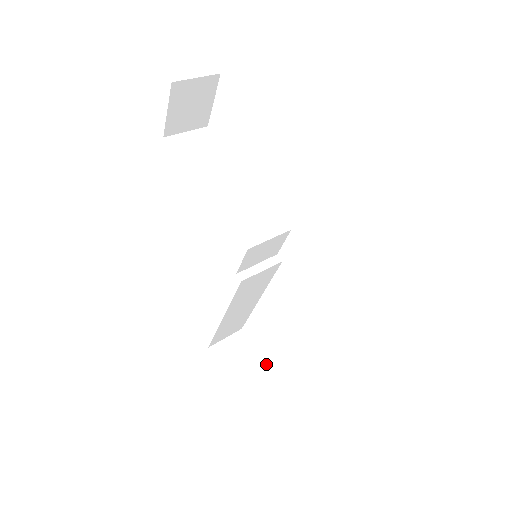
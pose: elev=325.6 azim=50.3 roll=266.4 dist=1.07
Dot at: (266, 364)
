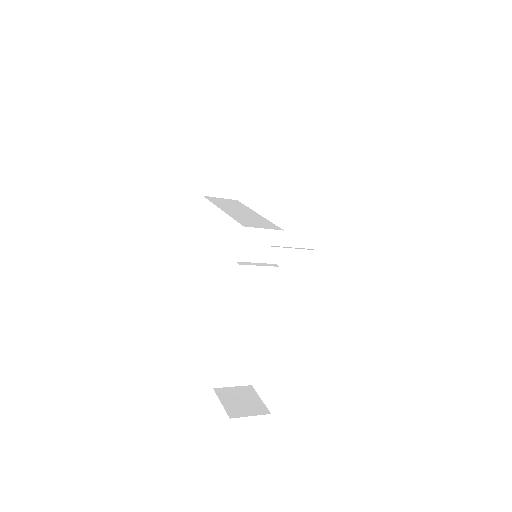
Dot at: (270, 413)
